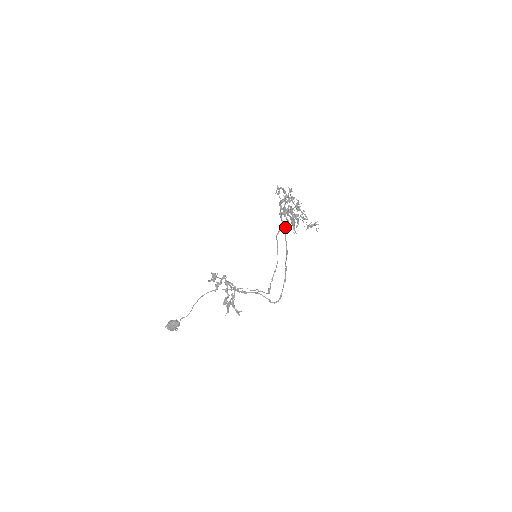
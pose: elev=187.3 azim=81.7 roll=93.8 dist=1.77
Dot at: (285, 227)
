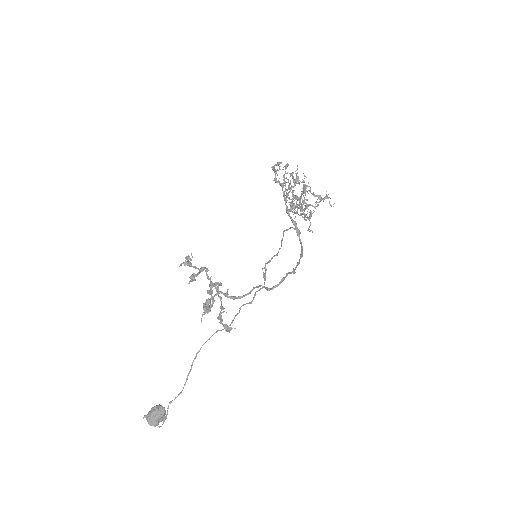
Dot at: (296, 226)
